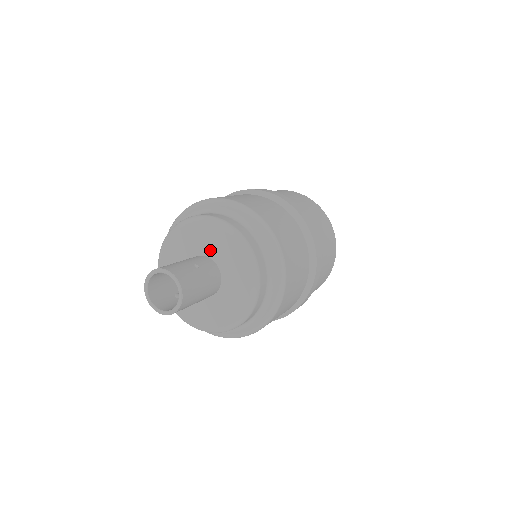
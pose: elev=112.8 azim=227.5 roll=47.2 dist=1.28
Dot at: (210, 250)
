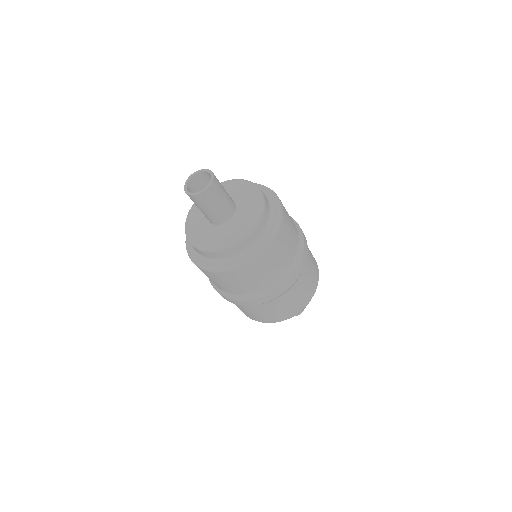
Dot at: (233, 195)
